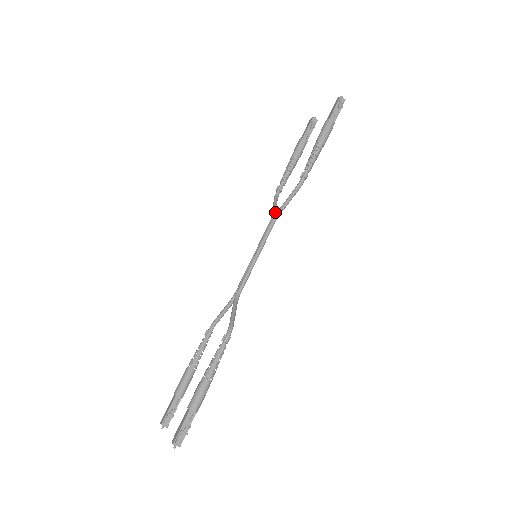
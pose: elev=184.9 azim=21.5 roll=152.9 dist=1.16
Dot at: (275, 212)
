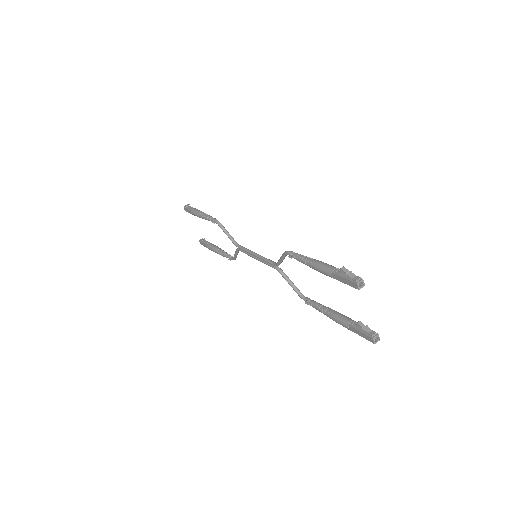
Dot at: (236, 249)
